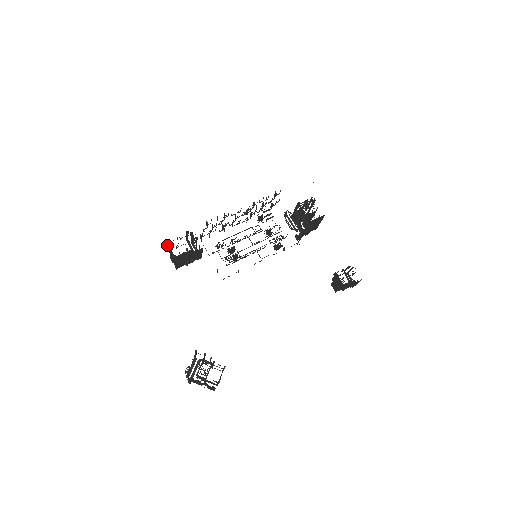
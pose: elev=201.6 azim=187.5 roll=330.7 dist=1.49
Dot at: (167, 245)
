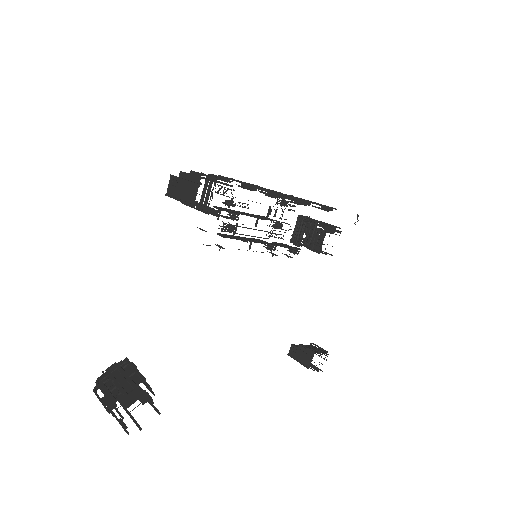
Dot at: (191, 171)
